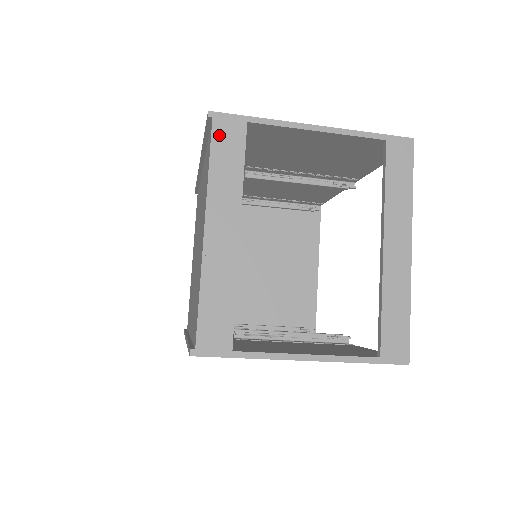
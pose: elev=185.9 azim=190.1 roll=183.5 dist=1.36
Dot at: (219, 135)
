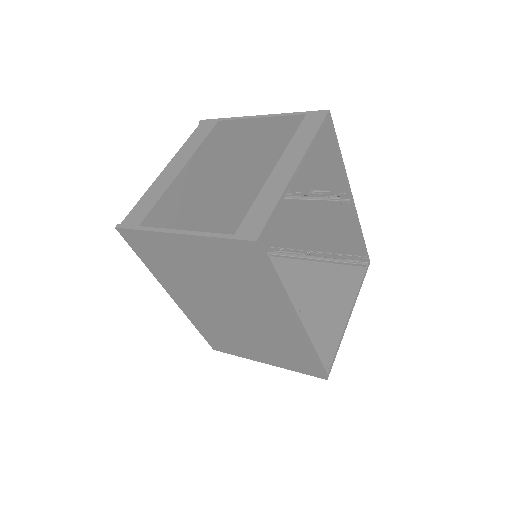
Dot at: (200, 128)
